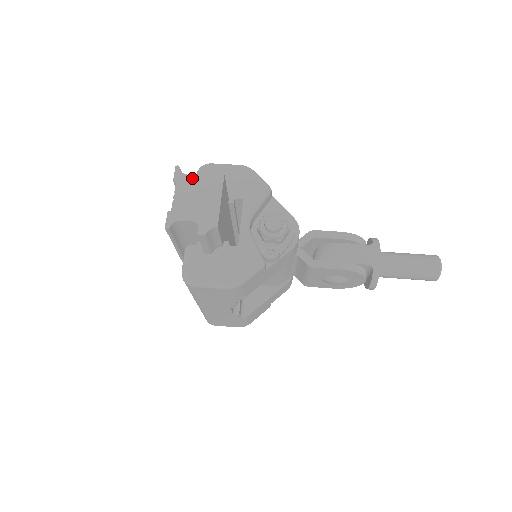
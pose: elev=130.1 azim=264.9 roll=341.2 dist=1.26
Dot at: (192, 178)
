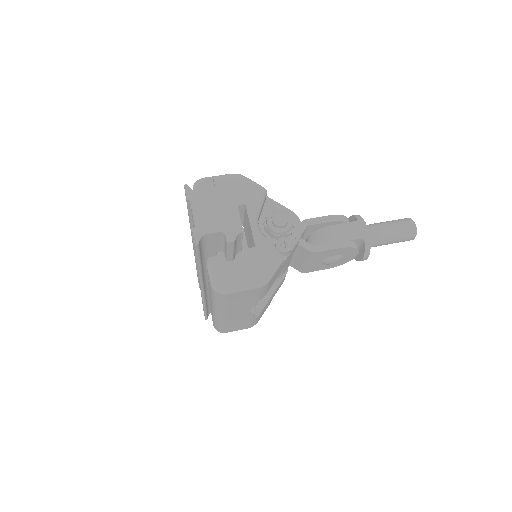
Dot at: (204, 193)
